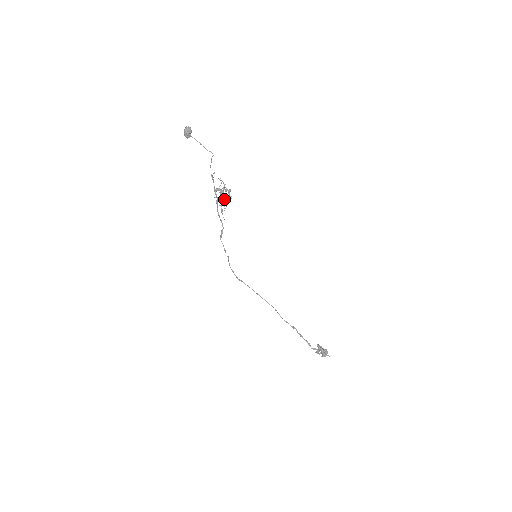
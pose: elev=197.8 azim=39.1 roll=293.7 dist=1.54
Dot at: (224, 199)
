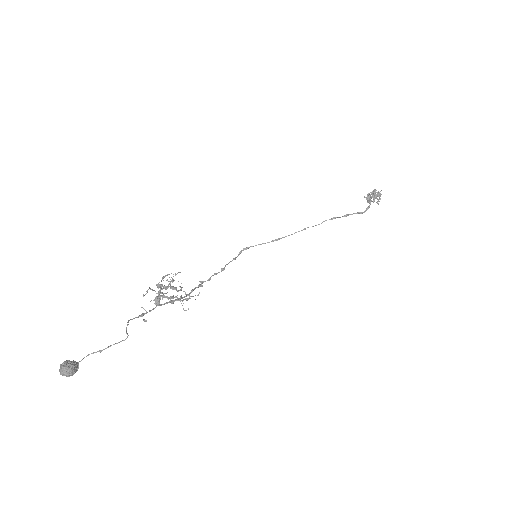
Dot at: (179, 300)
